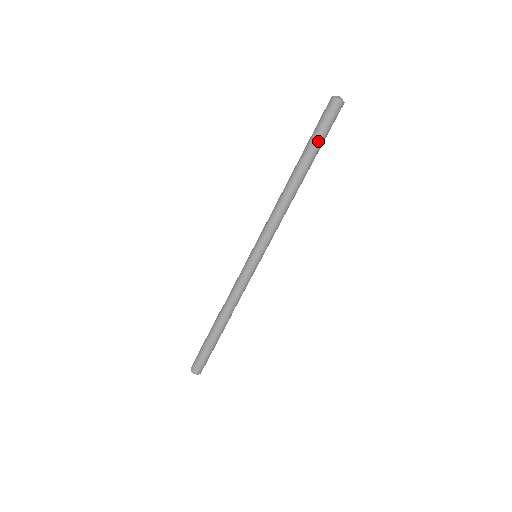
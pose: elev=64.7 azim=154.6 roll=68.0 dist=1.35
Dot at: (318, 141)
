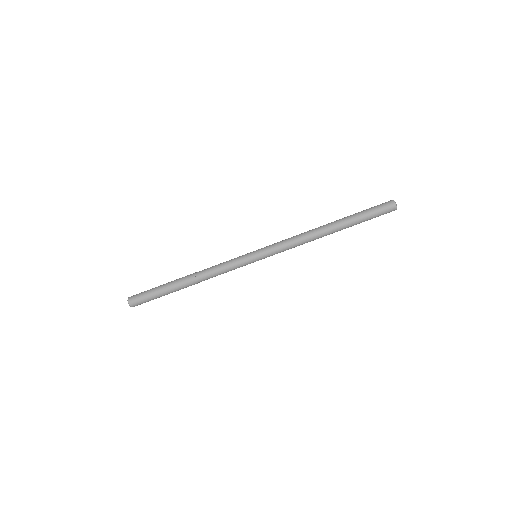
Dot at: (362, 215)
